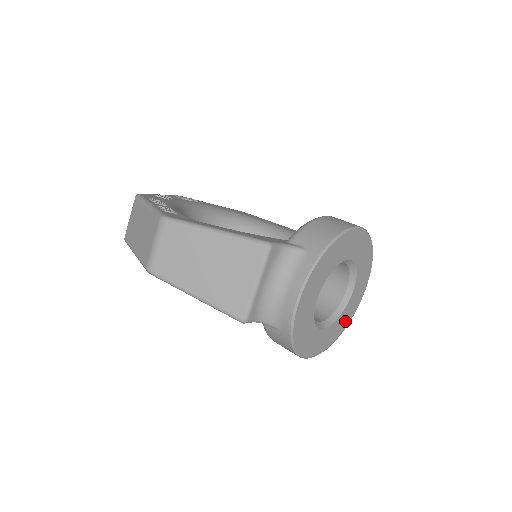
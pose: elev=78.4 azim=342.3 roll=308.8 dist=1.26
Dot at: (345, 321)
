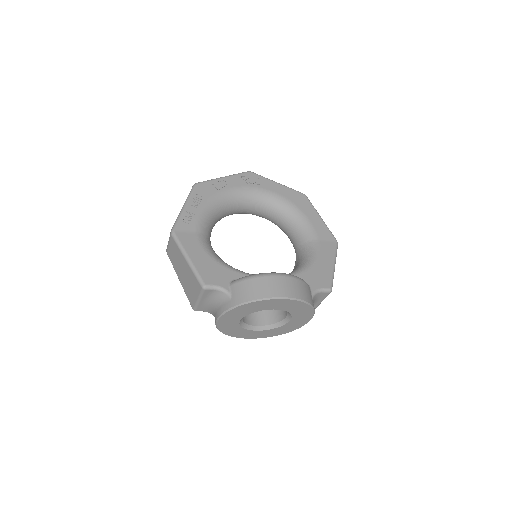
Dot at: (288, 329)
